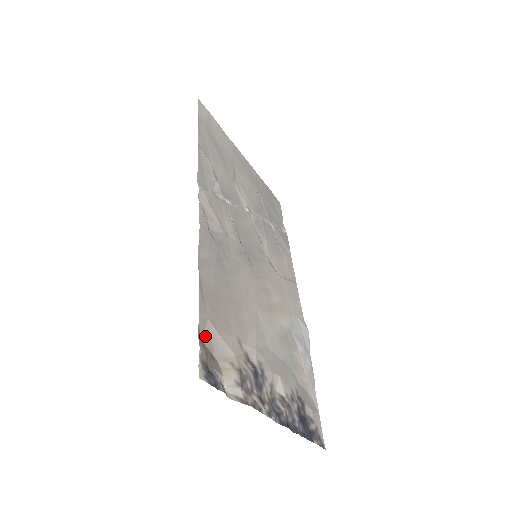
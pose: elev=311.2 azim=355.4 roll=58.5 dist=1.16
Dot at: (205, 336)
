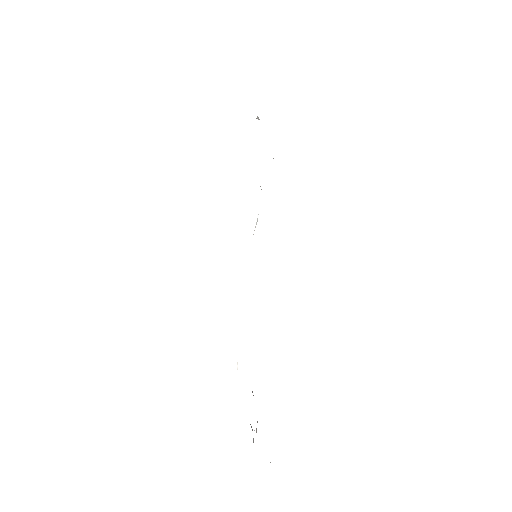
Dot at: occluded
